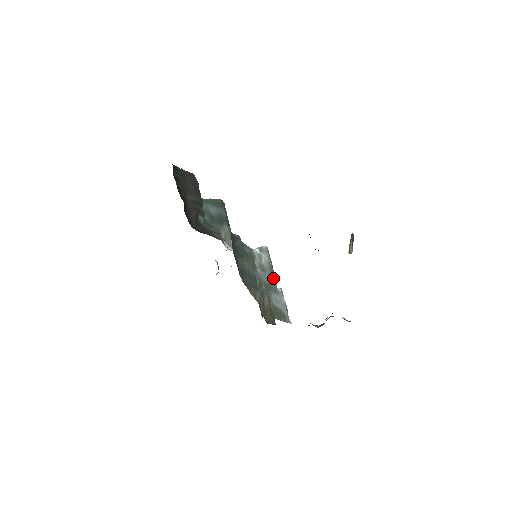
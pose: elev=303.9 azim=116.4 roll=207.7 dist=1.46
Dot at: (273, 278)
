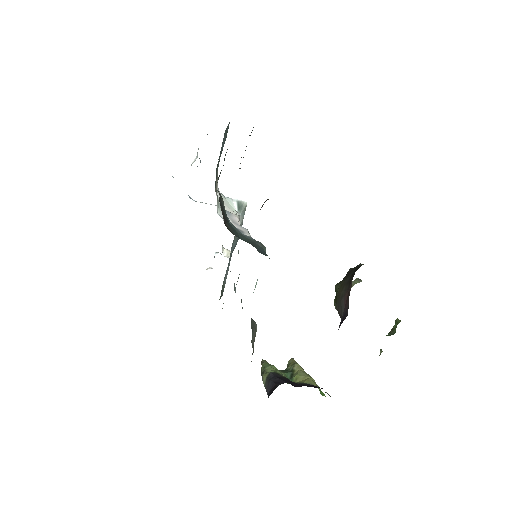
Dot at: (235, 246)
